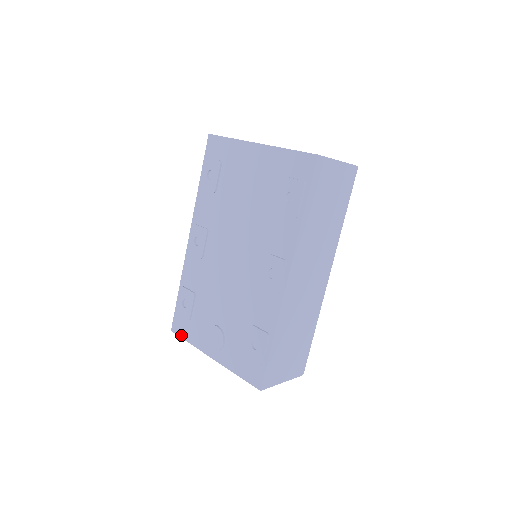
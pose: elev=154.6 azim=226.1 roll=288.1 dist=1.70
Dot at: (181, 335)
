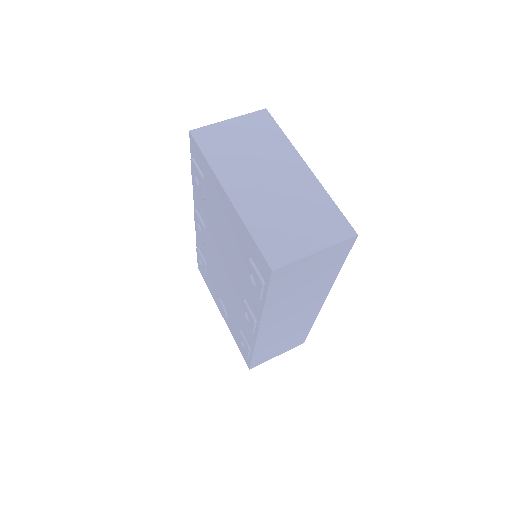
Dot at: (204, 278)
